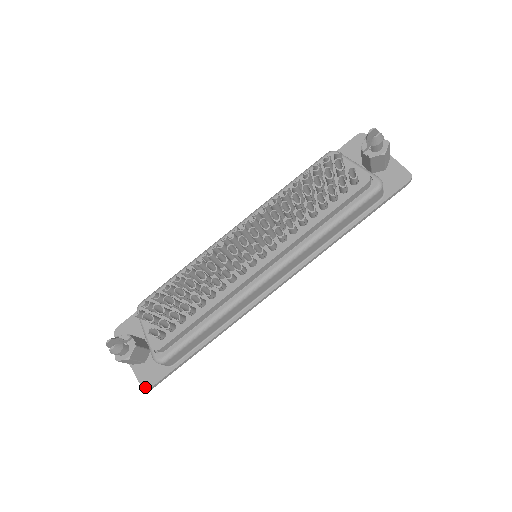
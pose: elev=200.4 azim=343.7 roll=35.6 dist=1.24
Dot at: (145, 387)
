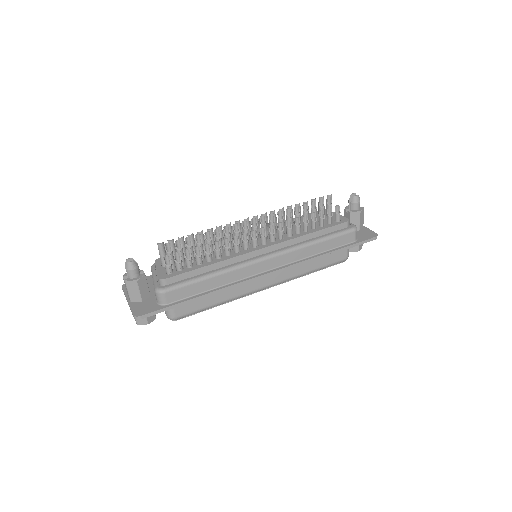
Dot at: (136, 315)
